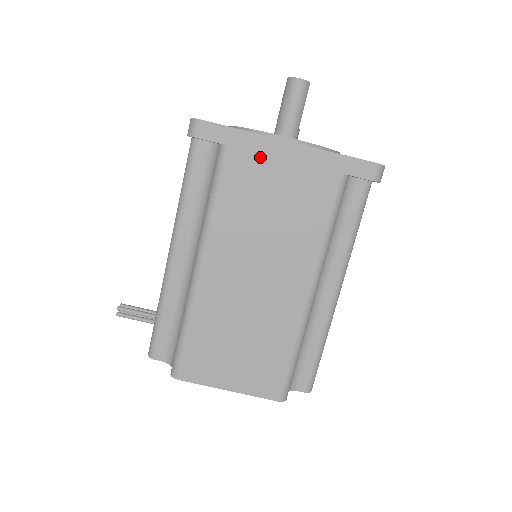
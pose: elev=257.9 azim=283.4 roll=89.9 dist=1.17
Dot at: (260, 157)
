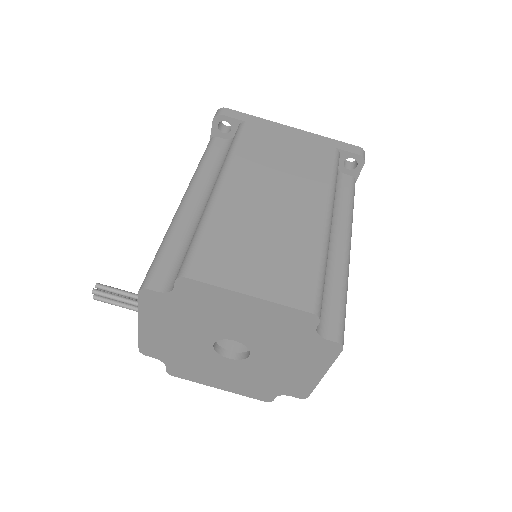
Dot at: (272, 131)
